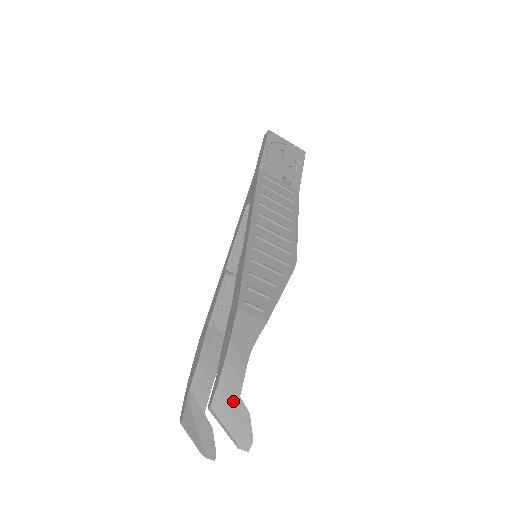
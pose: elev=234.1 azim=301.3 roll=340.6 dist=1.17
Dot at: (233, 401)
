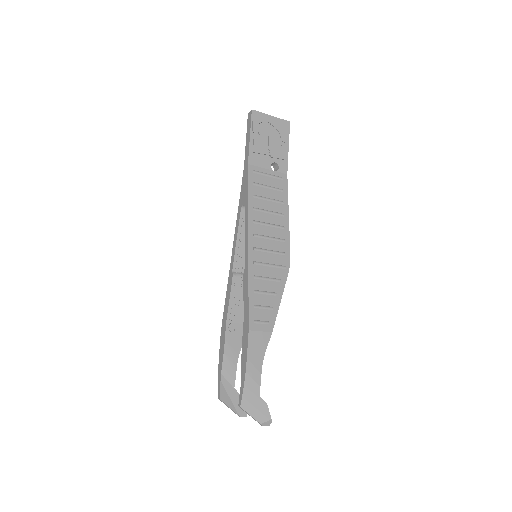
Dot at: (255, 400)
